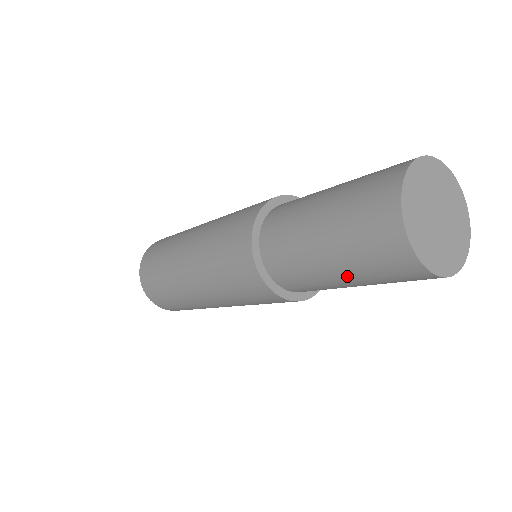
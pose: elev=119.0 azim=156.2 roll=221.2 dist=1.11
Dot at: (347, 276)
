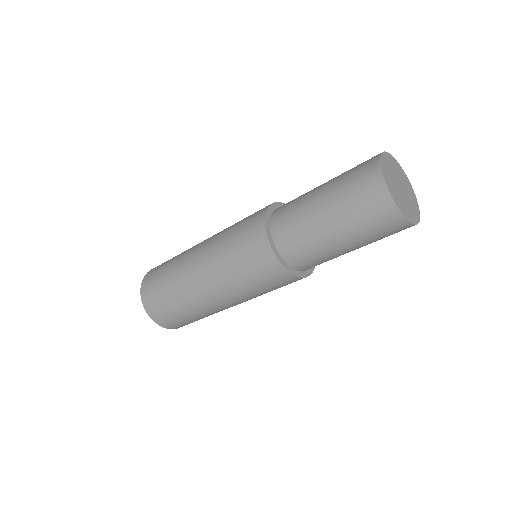
Dot at: (350, 242)
